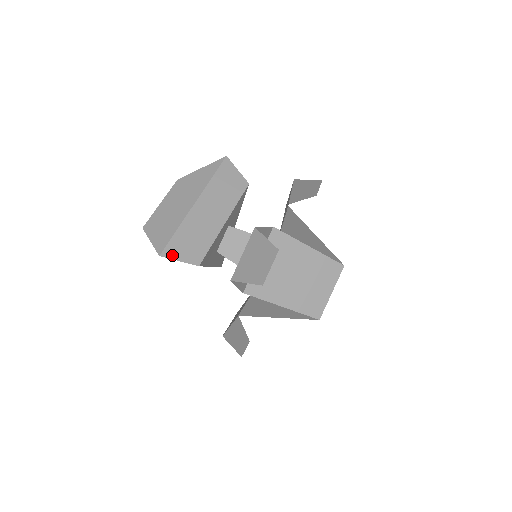
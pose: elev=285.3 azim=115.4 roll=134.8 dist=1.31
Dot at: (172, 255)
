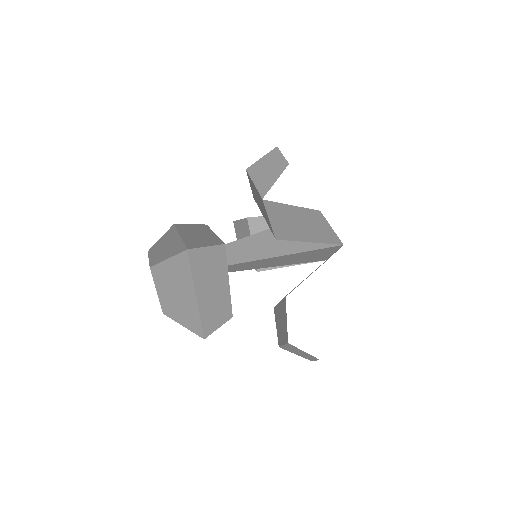
Dot at: (197, 247)
